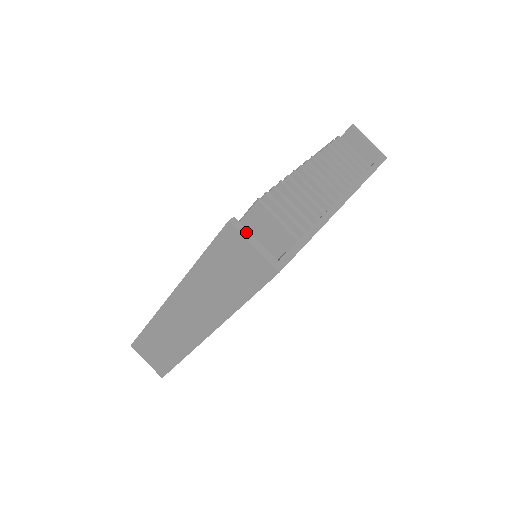
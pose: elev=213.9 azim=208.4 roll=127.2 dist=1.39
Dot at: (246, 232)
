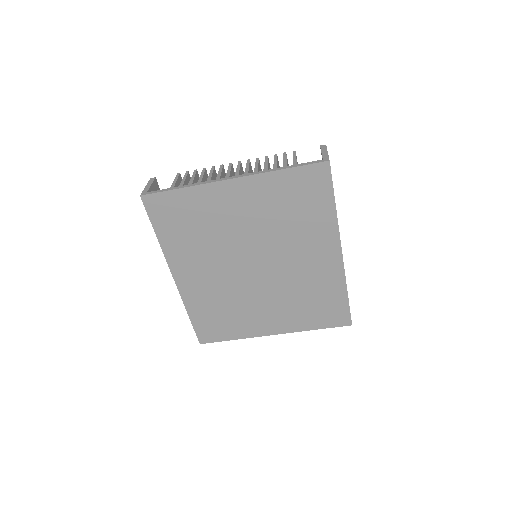
Dot at: (151, 182)
